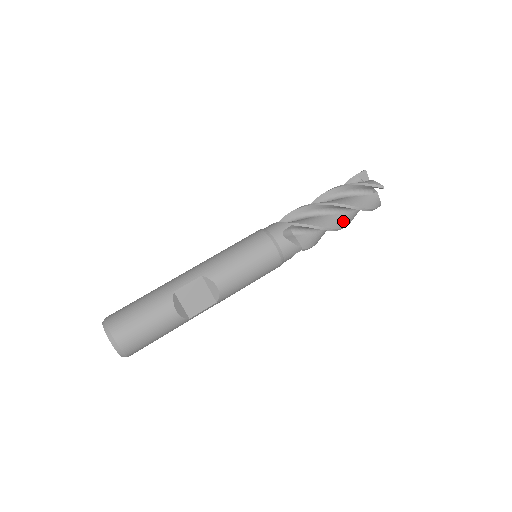
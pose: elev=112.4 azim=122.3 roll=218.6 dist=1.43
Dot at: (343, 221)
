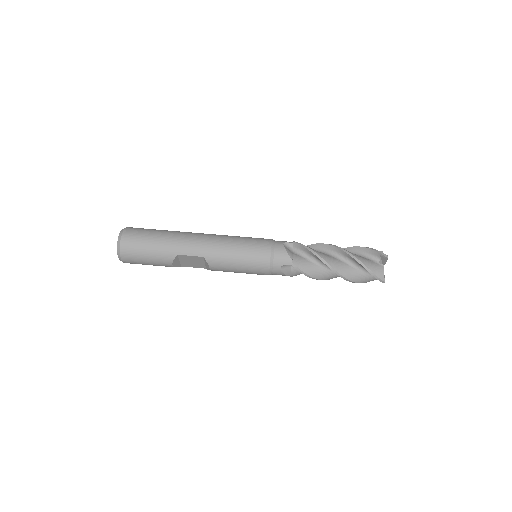
Dot at: occluded
